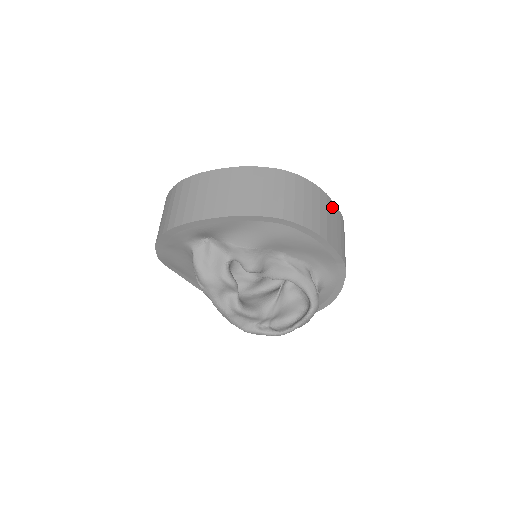
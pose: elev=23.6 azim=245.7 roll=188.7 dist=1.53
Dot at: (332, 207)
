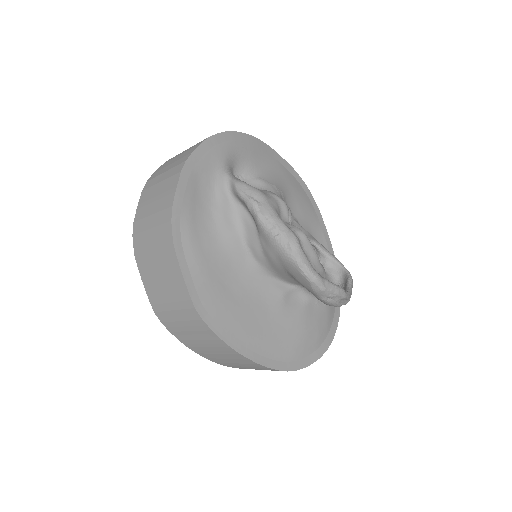
Dot at: occluded
